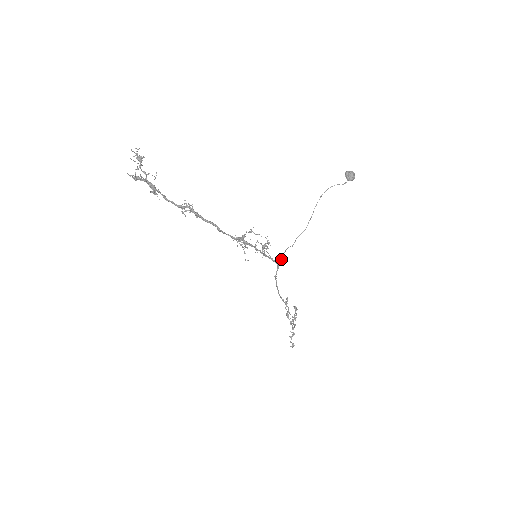
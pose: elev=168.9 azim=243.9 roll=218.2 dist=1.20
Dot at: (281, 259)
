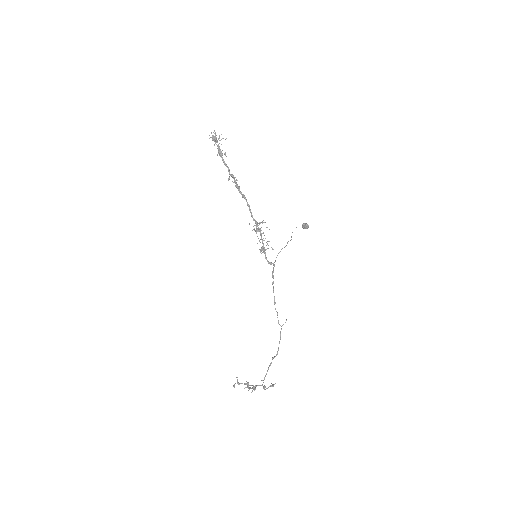
Dot at: (275, 260)
